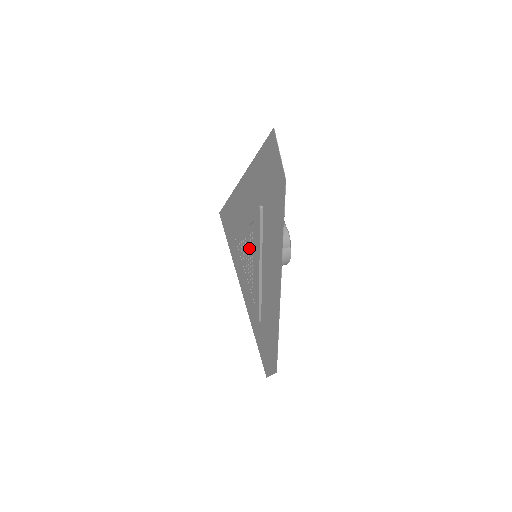
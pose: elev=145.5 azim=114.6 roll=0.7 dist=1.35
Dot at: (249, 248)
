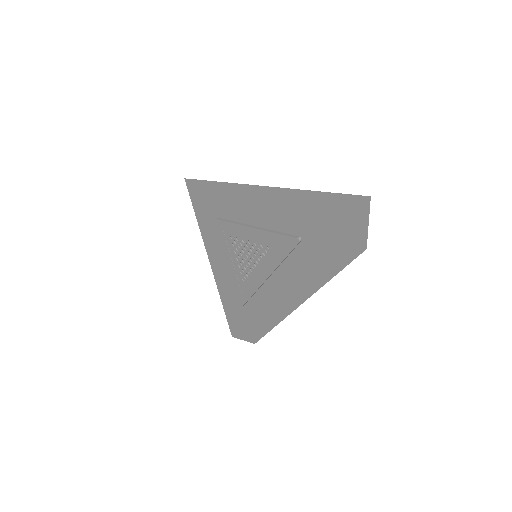
Dot at: (253, 253)
